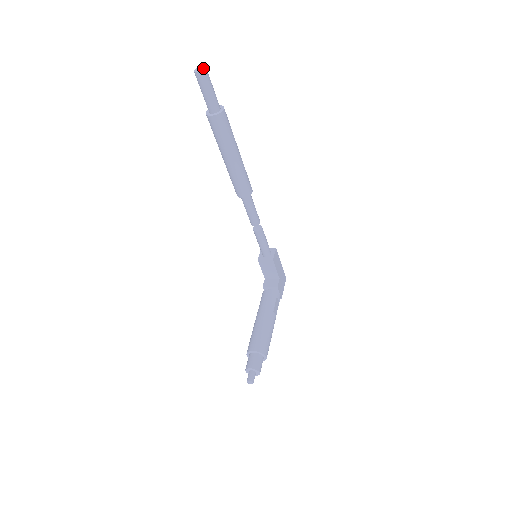
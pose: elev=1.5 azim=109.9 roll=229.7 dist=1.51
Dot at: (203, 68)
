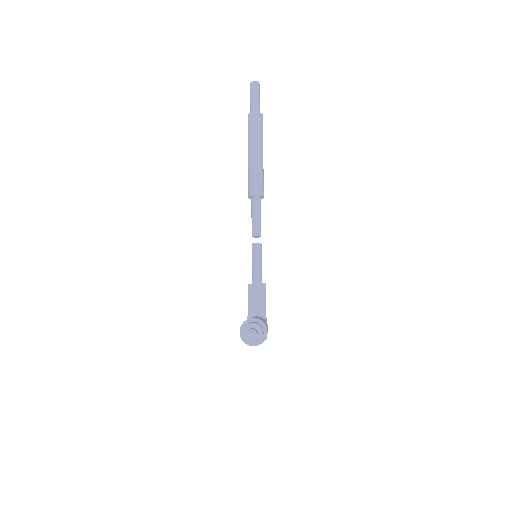
Dot at: (257, 83)
